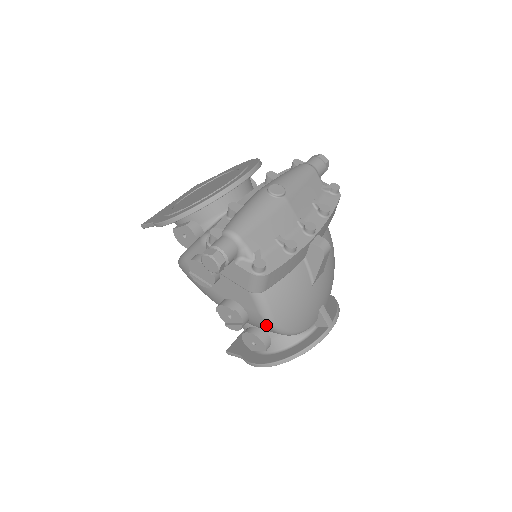
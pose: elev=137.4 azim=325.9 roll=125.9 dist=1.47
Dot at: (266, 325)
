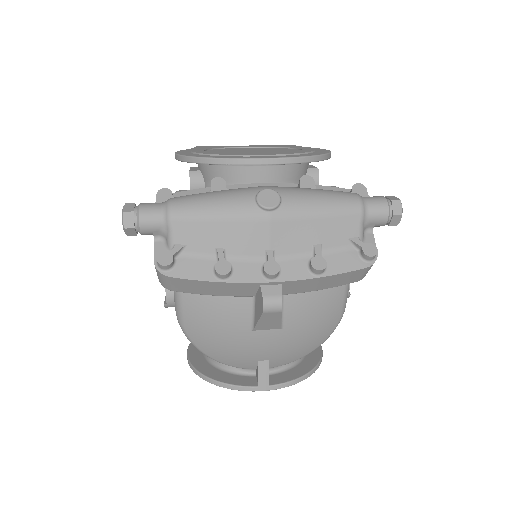
Dot at: occluded
